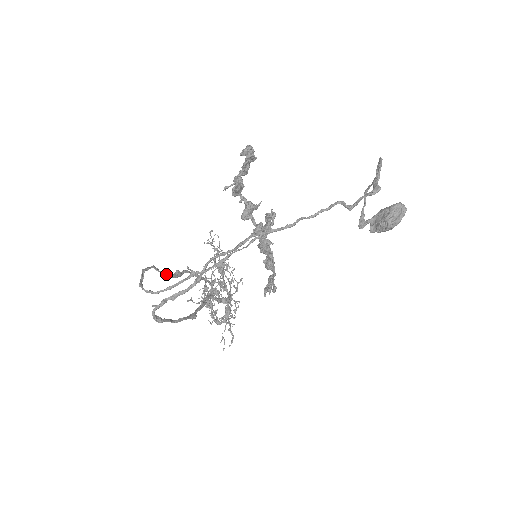
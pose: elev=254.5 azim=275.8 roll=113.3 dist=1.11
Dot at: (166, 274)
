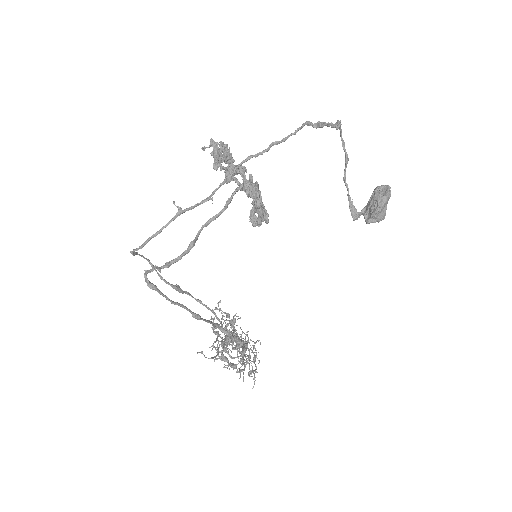
Dot at: (164, 279)
